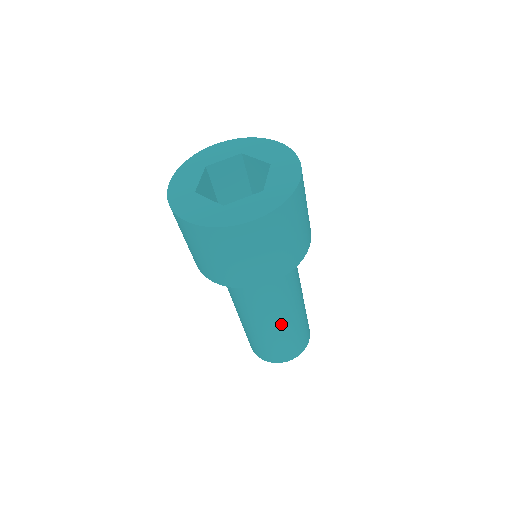
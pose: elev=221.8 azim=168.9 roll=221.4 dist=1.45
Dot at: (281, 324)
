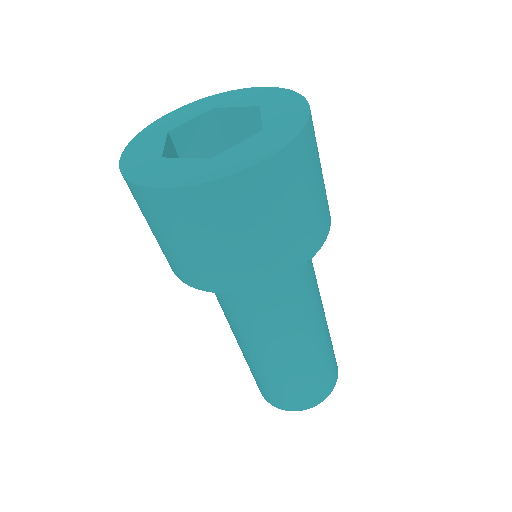
Dot at: (307, 347)
